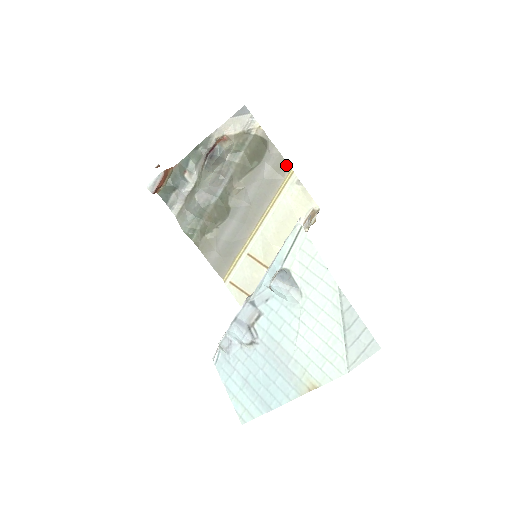
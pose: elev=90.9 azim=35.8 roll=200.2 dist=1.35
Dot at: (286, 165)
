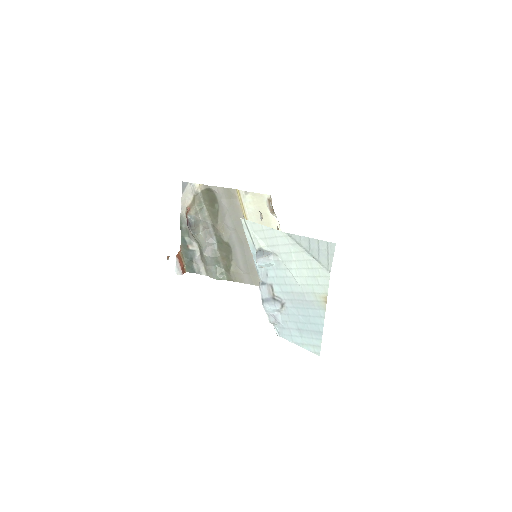
Dot at: (232, 190)
